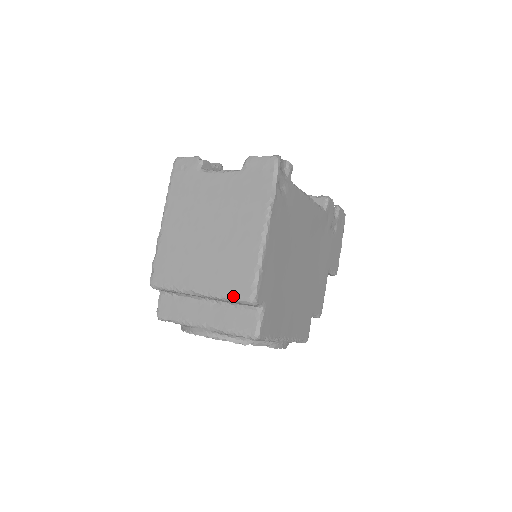
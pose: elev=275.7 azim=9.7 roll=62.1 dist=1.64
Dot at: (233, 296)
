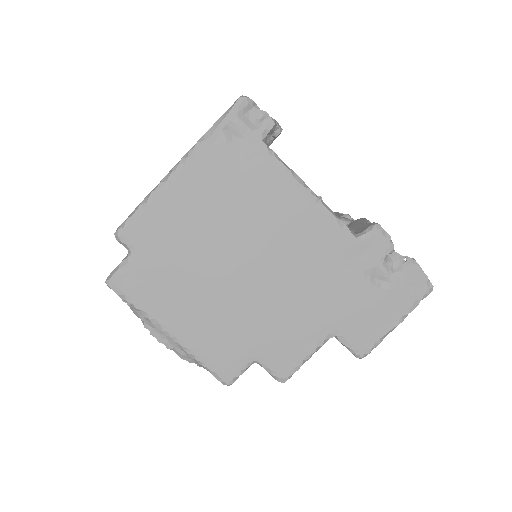
Dot at: occluded
